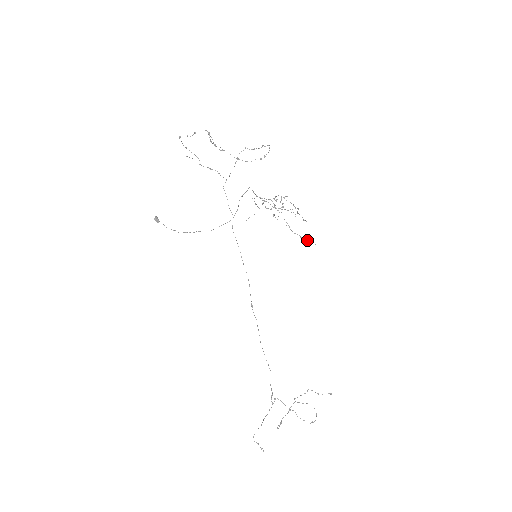
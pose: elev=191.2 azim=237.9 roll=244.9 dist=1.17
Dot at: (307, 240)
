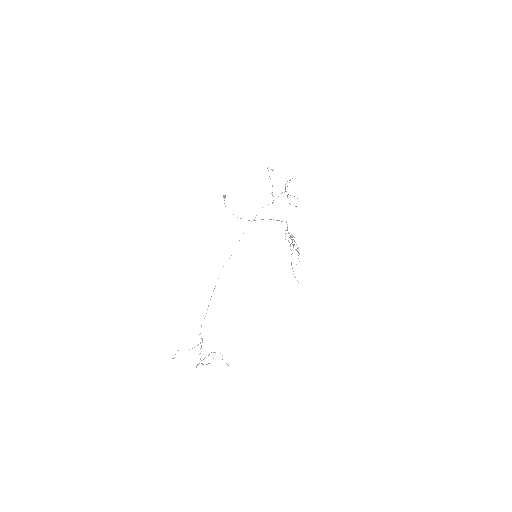
Dot at: occluded
